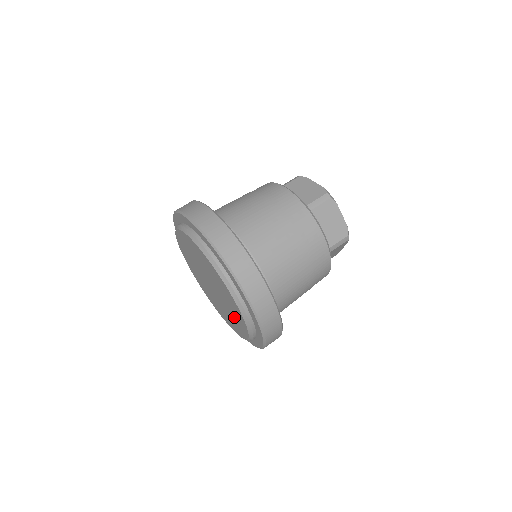
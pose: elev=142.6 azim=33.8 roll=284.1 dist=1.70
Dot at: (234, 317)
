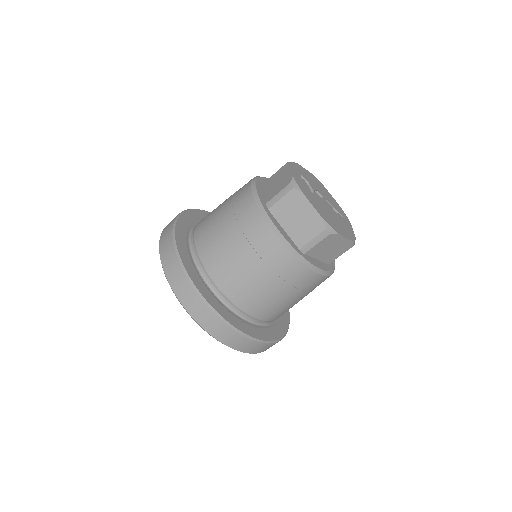
Dot at: occluded
